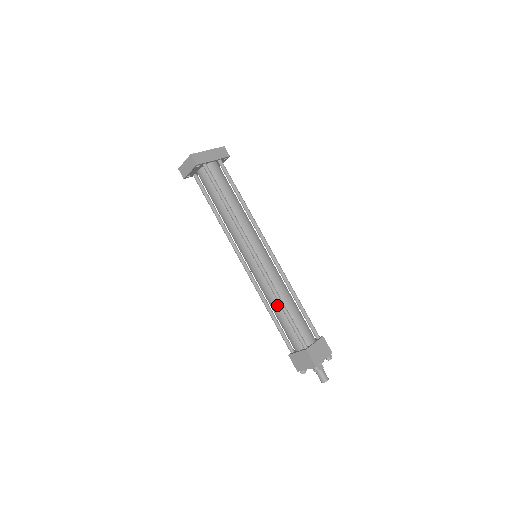
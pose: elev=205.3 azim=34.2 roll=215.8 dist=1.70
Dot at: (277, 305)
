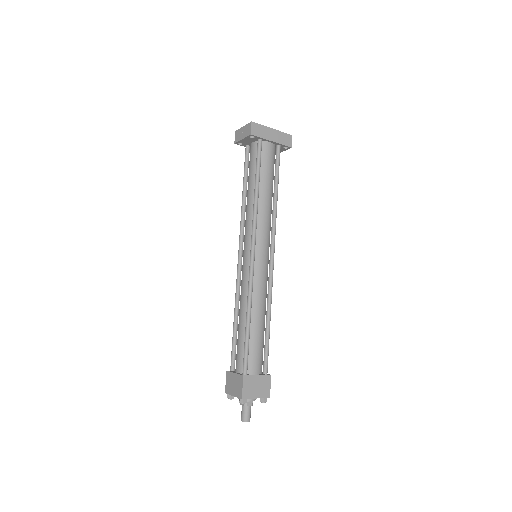
Dot at: (244, 315)
